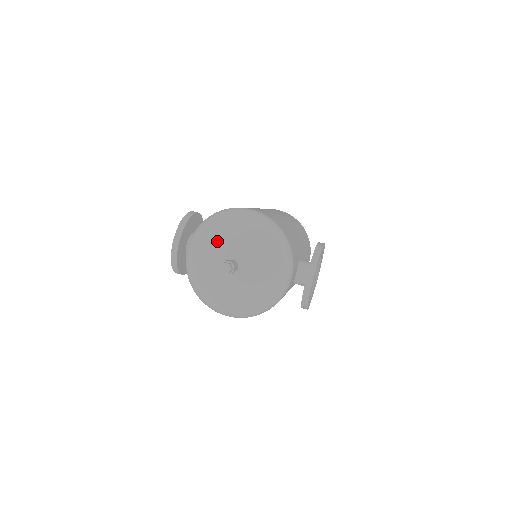
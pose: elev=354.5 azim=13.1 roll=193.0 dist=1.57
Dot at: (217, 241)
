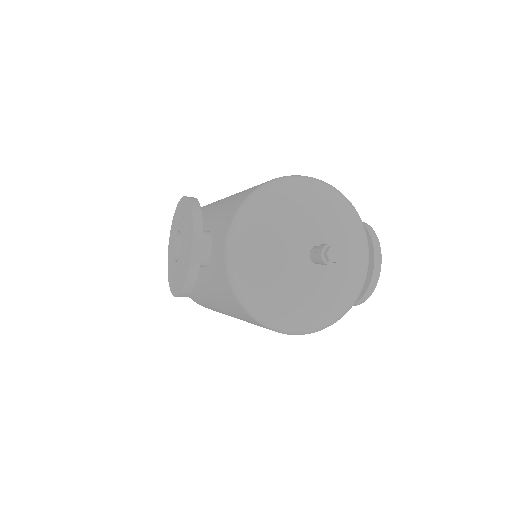
Dot at: (290, 222)
